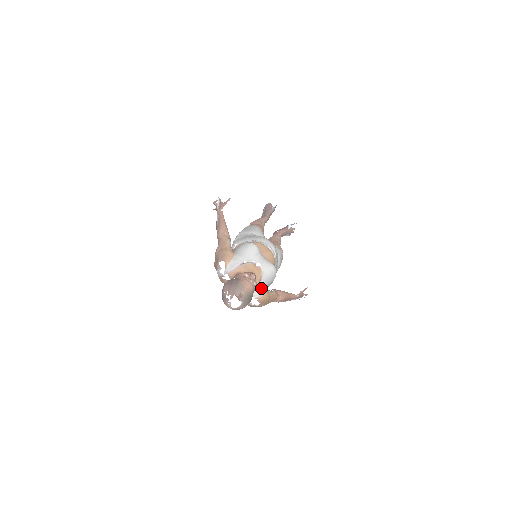
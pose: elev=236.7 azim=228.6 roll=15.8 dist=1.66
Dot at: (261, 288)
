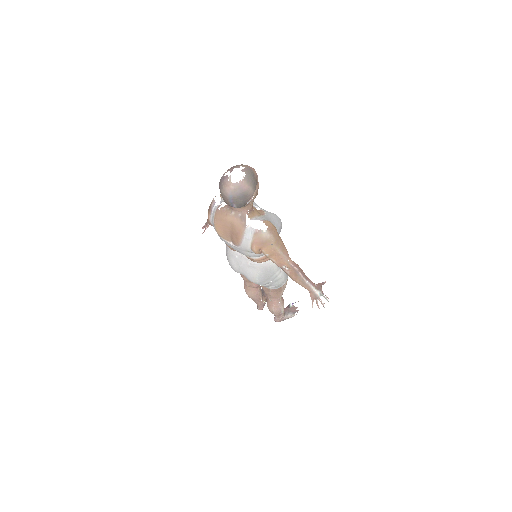
Dot at: (266, 219)
